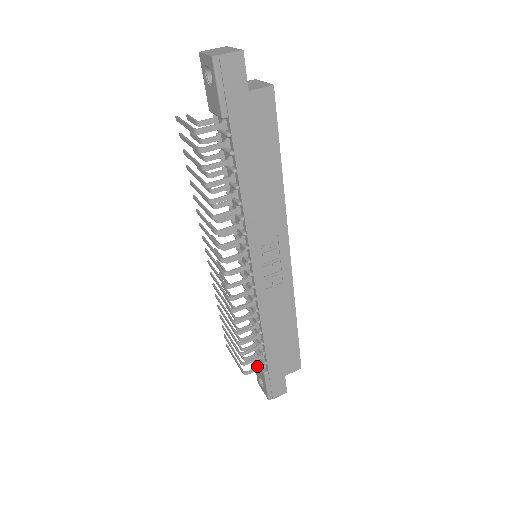
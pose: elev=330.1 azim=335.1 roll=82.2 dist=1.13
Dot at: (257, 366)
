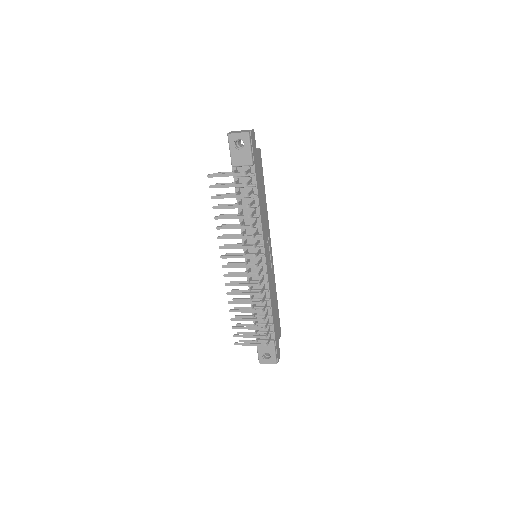
Dot at: occluded
